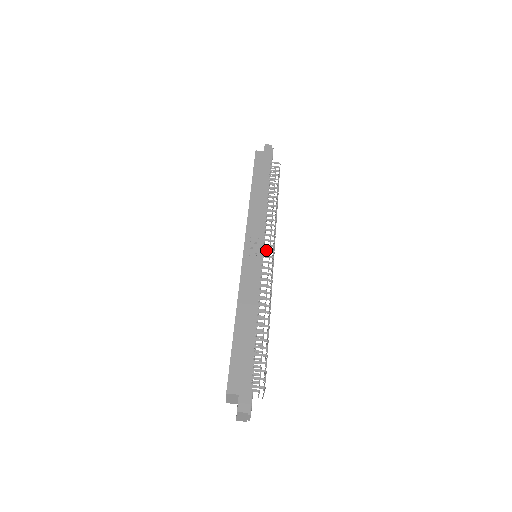
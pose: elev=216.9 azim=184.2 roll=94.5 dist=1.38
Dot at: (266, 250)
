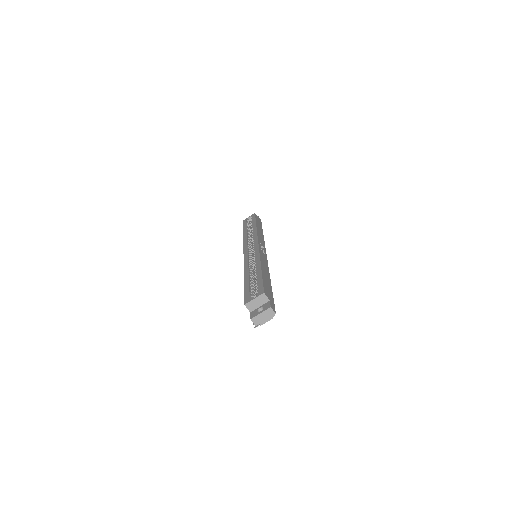
Dot at: occluded
